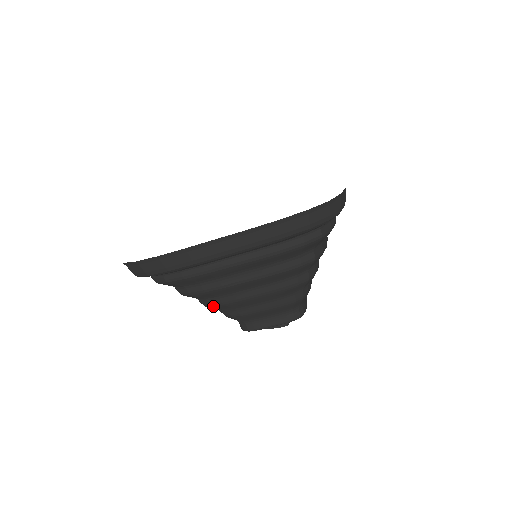
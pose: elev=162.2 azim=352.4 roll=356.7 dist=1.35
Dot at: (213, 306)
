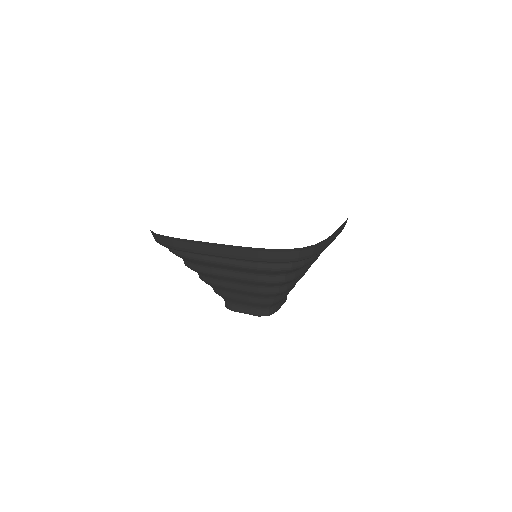
Dot at: (205, 282)
